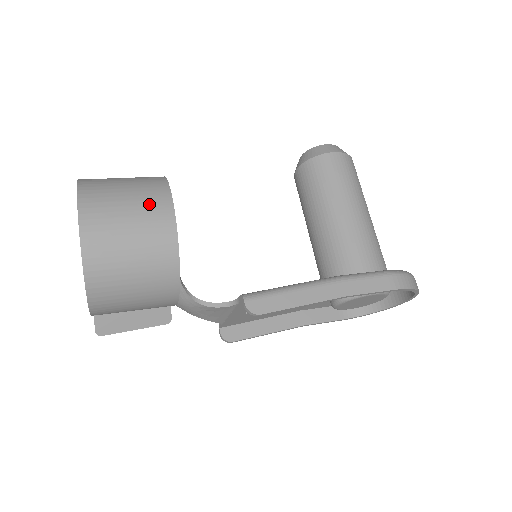
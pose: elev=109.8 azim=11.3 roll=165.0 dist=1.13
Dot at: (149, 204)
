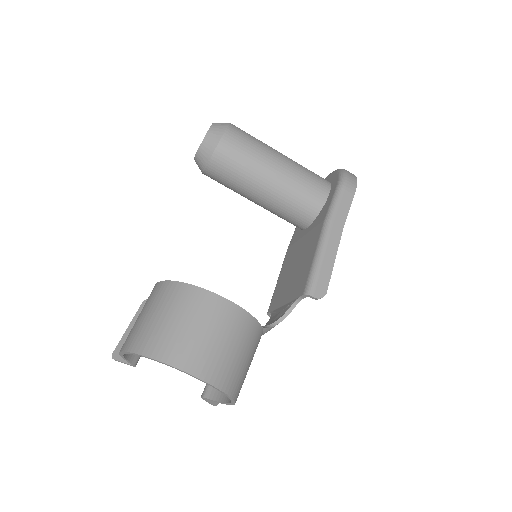
Dot at: (208, 313)
